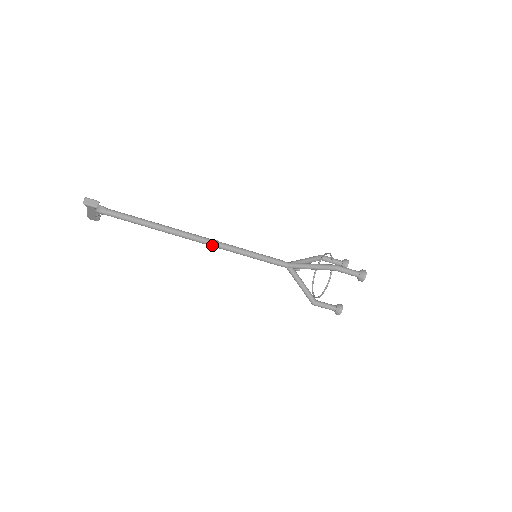
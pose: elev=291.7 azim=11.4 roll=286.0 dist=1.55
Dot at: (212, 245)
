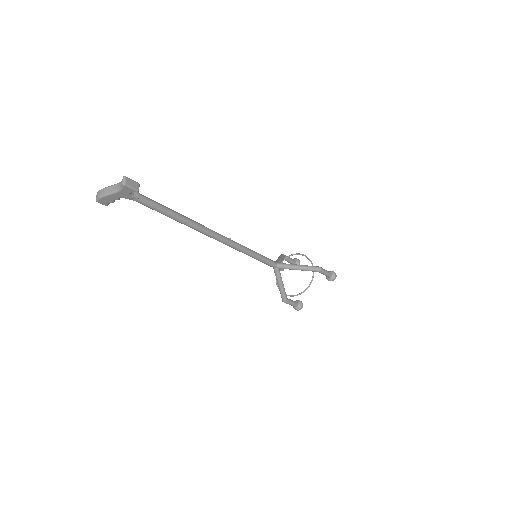
Dot at: (228, 244)
